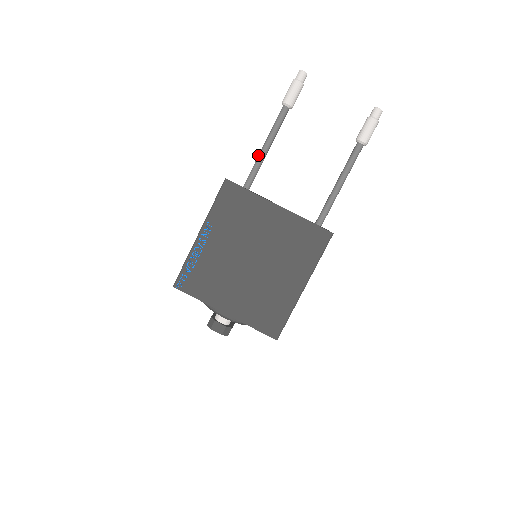
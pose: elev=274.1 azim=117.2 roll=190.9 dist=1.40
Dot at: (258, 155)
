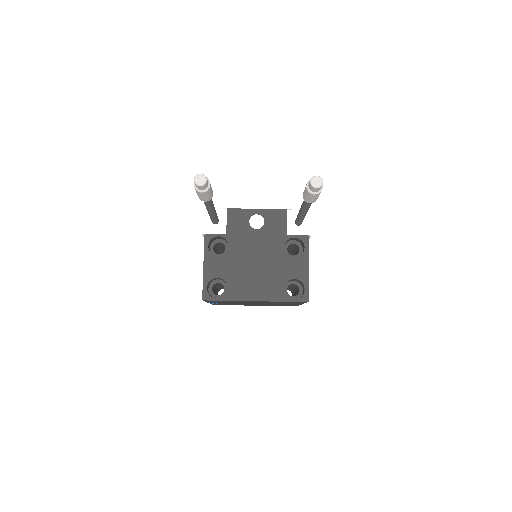
Dot at: (208, 213)
